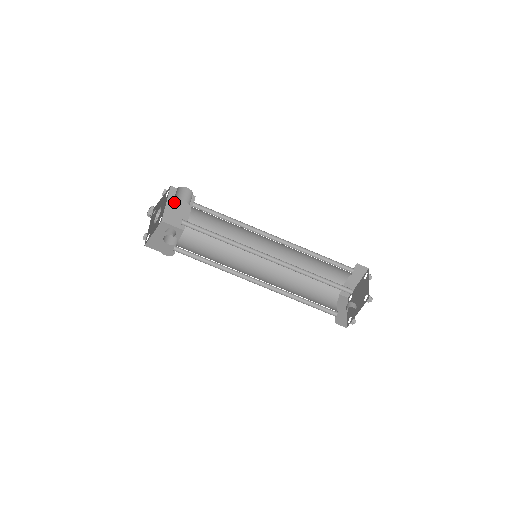
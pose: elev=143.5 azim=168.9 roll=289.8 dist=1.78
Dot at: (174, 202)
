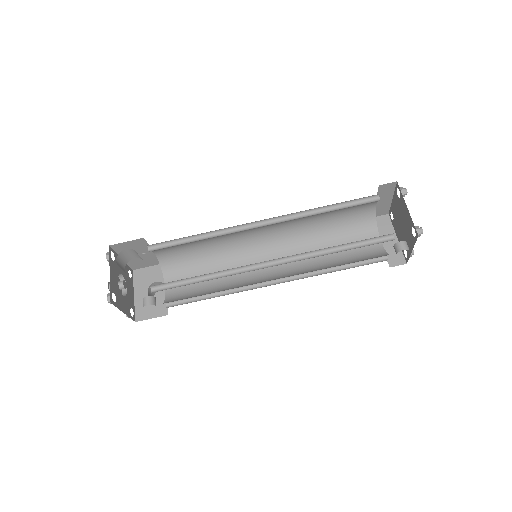
Dot at: occluded
